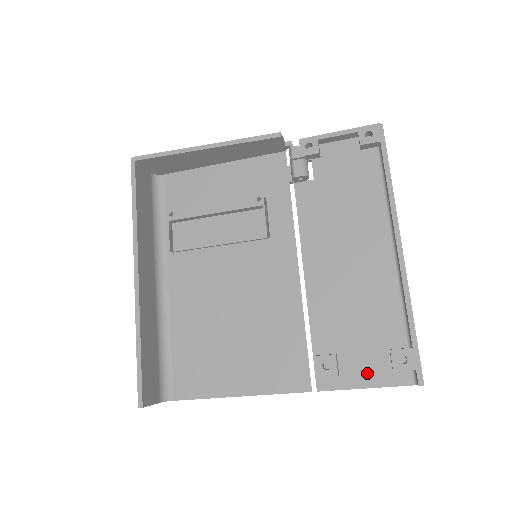
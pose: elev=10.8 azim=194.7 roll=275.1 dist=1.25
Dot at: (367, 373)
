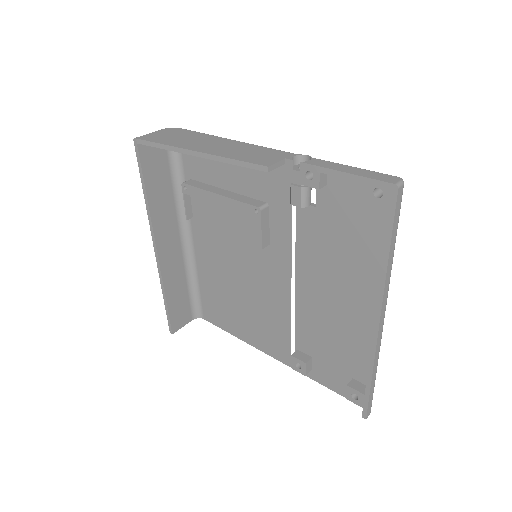
Dot at: (332, 381)
